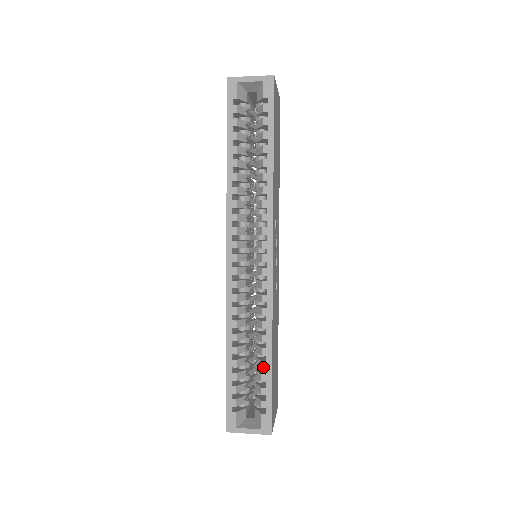
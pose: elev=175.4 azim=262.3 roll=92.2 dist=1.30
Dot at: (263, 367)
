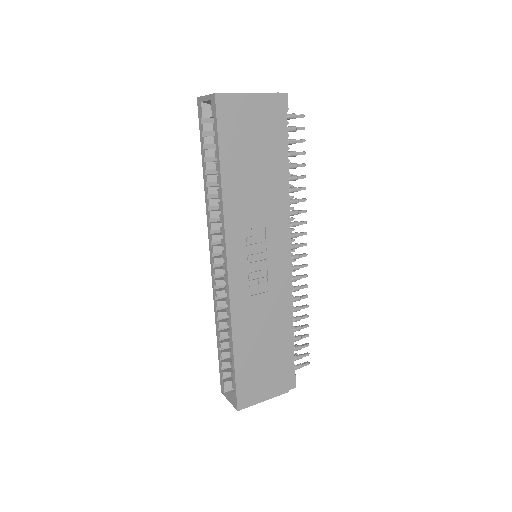
Dot at: (230, 356)
